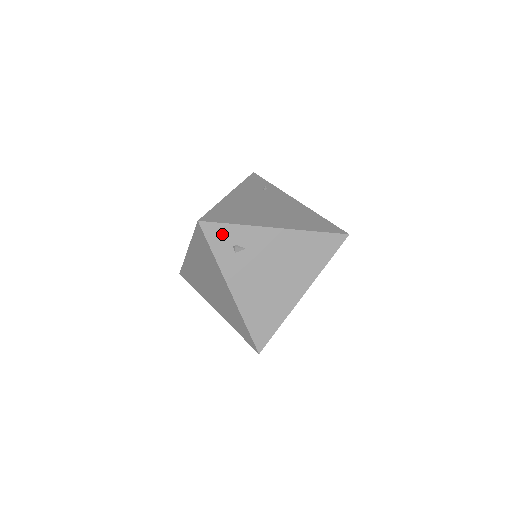
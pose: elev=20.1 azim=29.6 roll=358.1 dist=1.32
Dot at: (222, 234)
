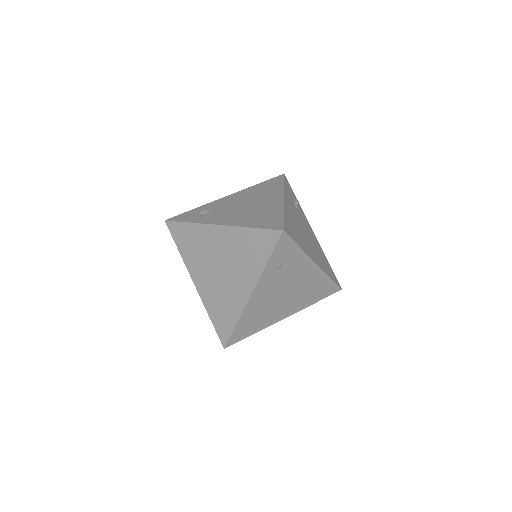
Dot at: (188, 215)
